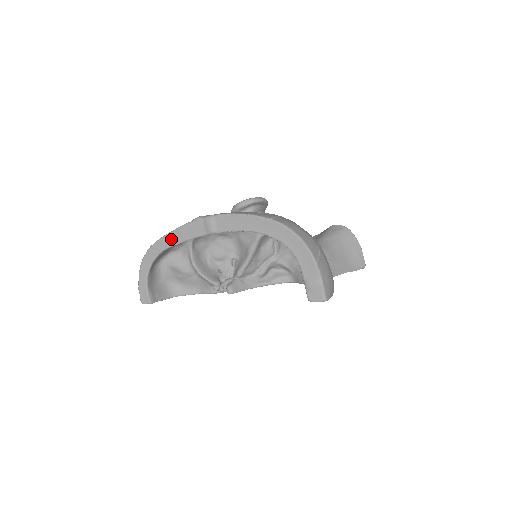
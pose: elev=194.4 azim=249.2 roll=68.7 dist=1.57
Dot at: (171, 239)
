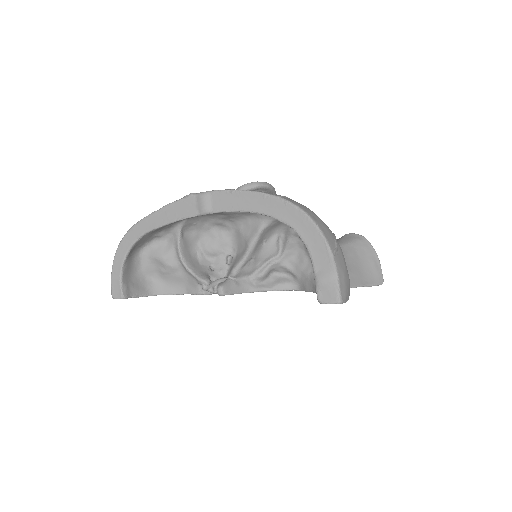
Dot at: (156, 219)
